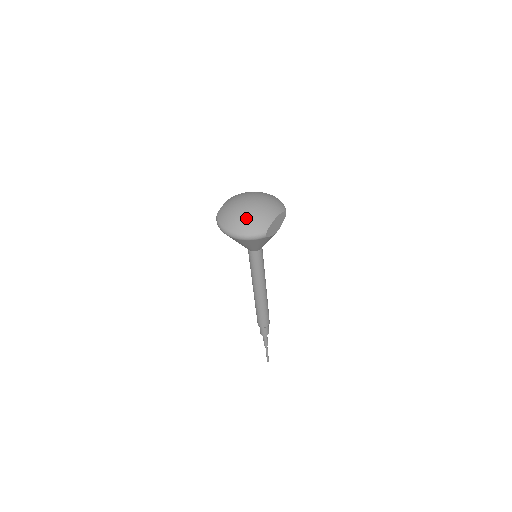
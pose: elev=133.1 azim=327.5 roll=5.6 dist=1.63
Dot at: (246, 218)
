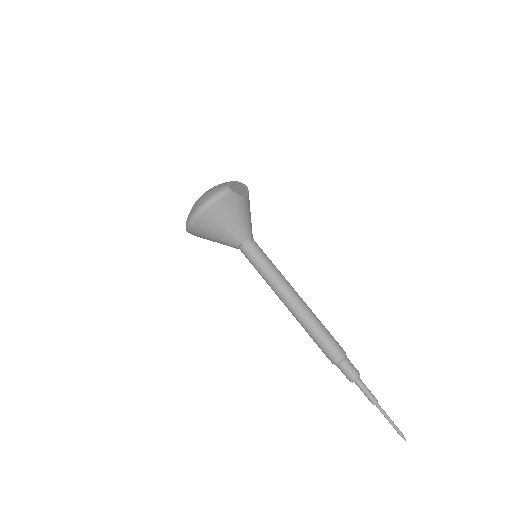
Dot at: (204, 194)
